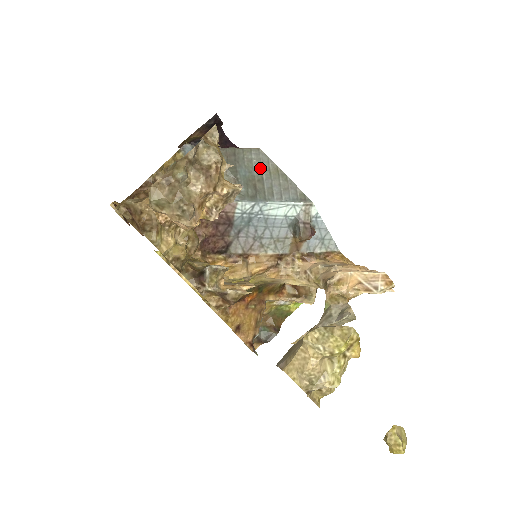
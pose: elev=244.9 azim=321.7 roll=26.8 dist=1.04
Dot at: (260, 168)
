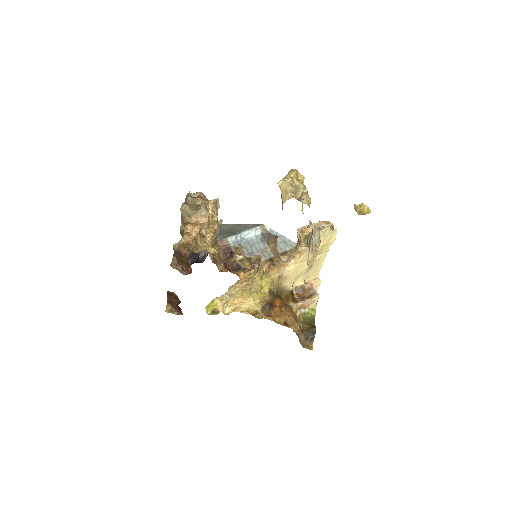
Dot at: (227, 228)
